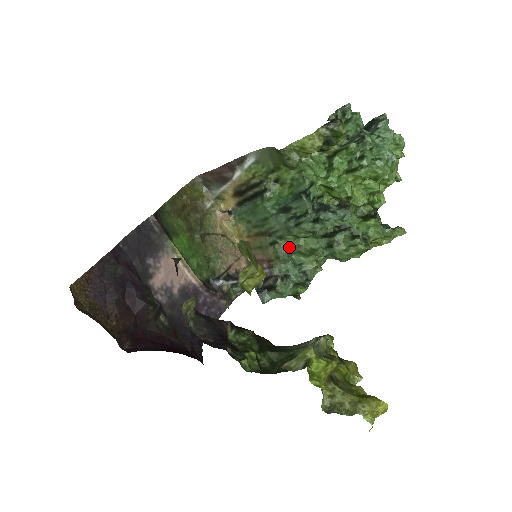
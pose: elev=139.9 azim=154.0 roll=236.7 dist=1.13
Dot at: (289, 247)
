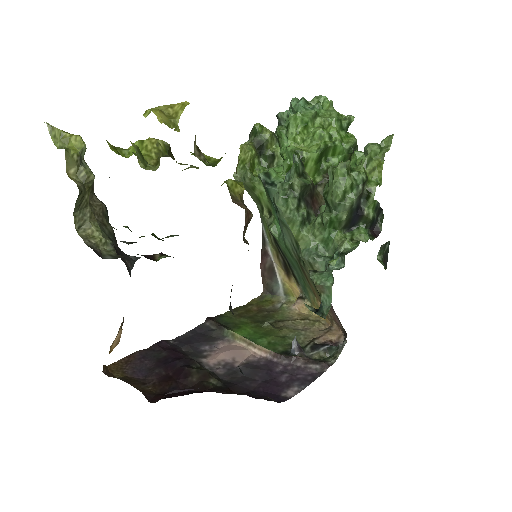
Dot at: (308, 245)
